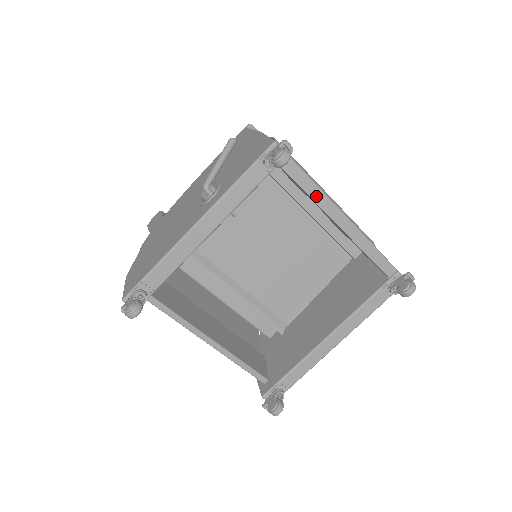
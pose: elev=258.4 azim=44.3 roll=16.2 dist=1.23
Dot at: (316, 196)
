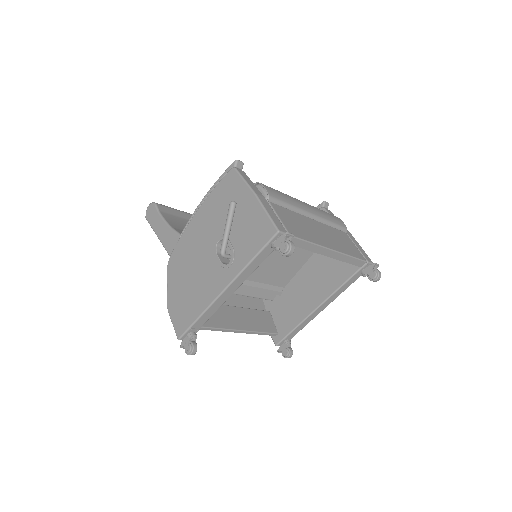
Dot at: (310, 248)
